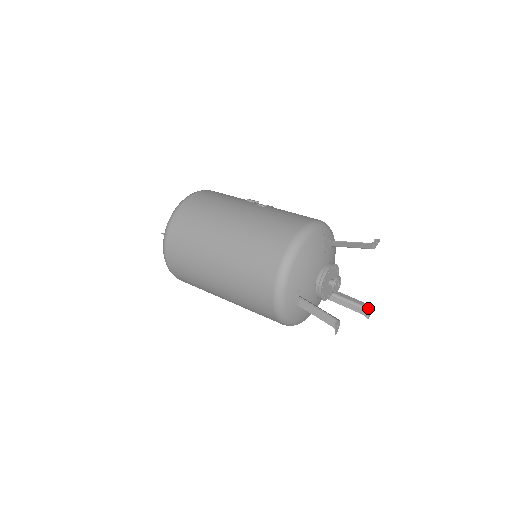
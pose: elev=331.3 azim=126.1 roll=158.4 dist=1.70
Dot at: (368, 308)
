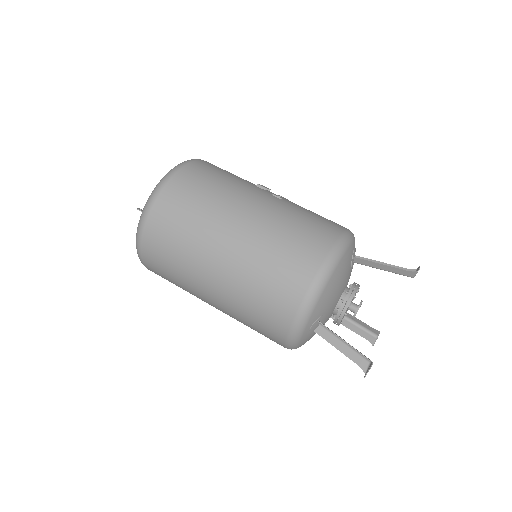
Dot at: (377, 335)
